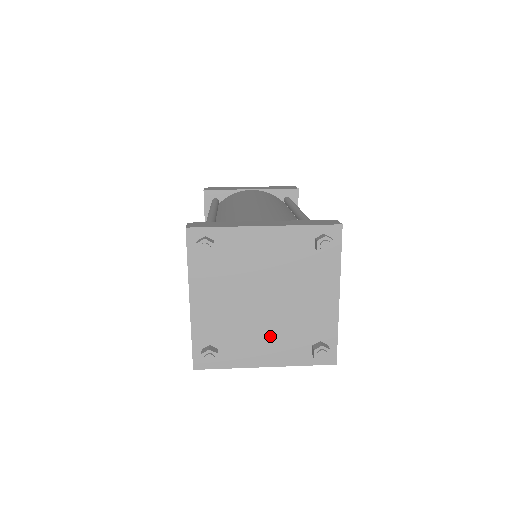
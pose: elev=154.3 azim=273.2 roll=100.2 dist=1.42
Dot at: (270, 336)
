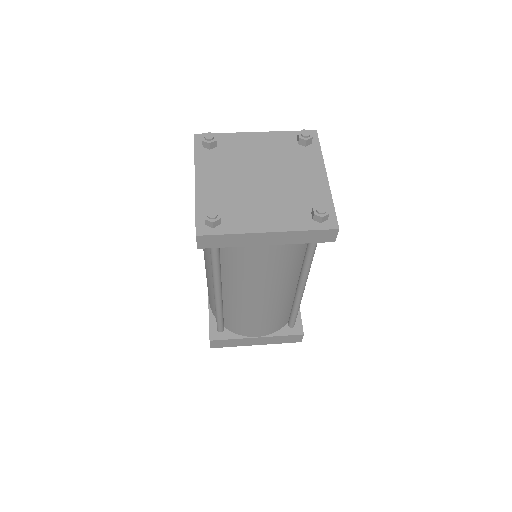
Dot at: (270, 206)
